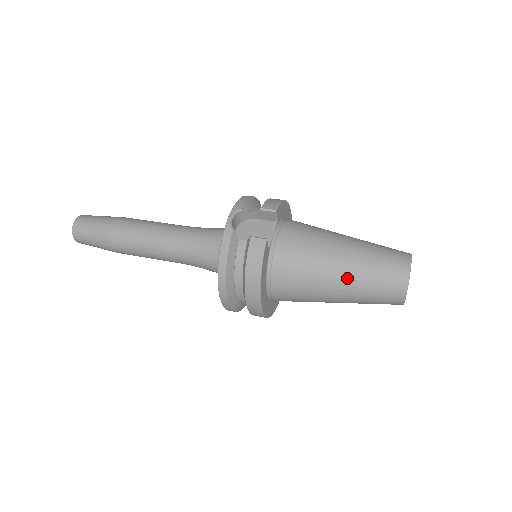
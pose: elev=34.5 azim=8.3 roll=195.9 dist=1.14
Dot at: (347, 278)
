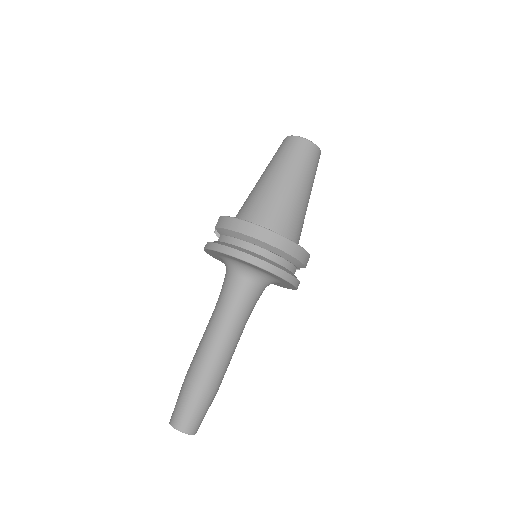
Dot at: (273, 171)
